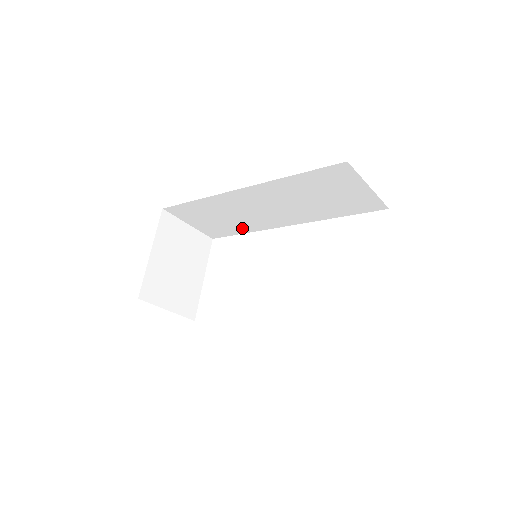
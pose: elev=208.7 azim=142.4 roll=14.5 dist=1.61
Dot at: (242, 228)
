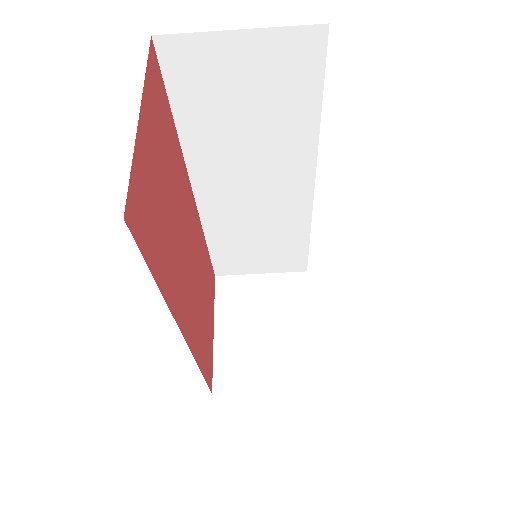
Dot at: (295, 235)
